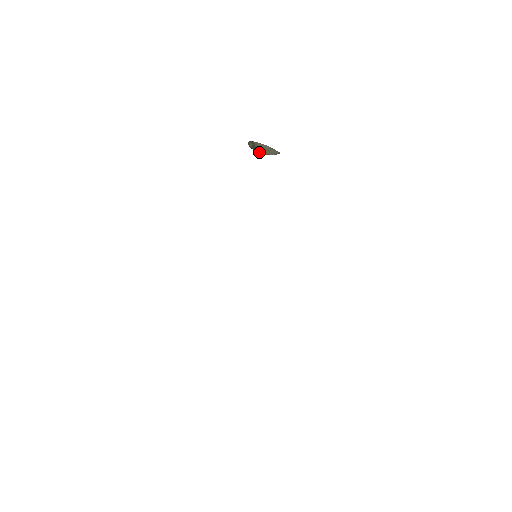
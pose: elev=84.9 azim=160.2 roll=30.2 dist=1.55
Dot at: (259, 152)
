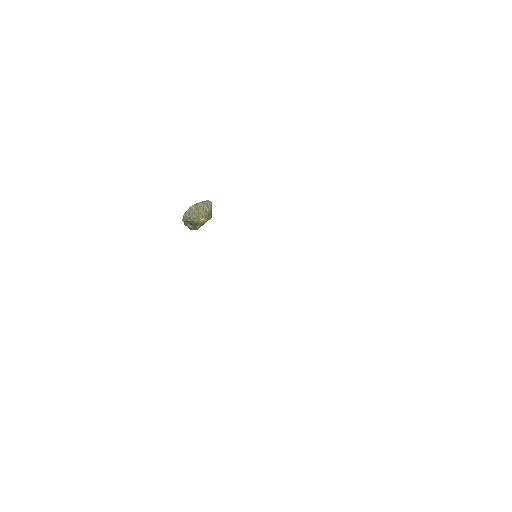
Dot at: (202, 222)
